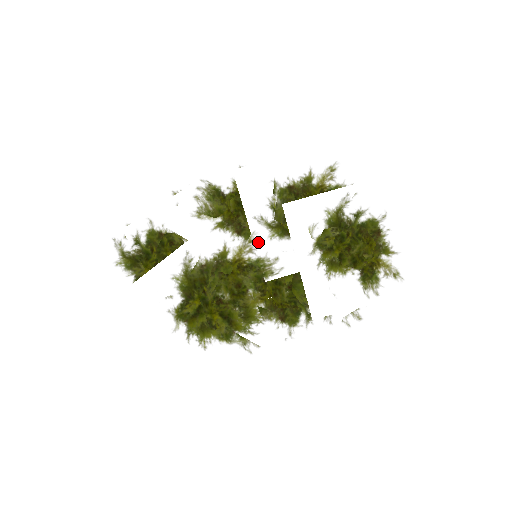
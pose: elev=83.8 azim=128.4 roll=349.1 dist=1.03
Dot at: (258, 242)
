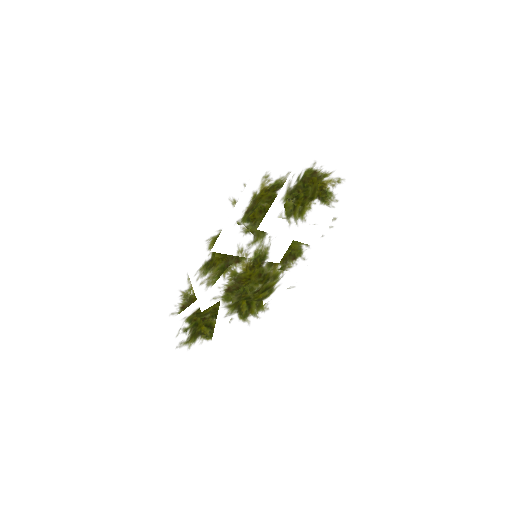
Dot at: (259, 256)
